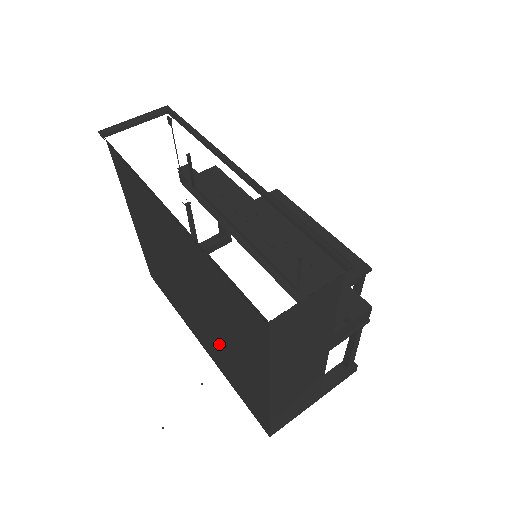
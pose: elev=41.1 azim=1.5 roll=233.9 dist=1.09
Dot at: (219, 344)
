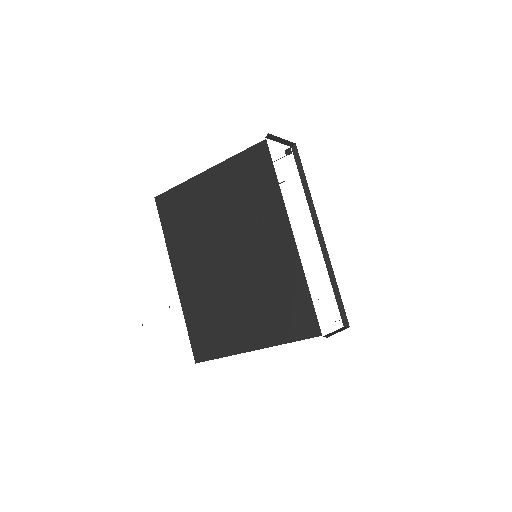
Dot at: (218, 298)
